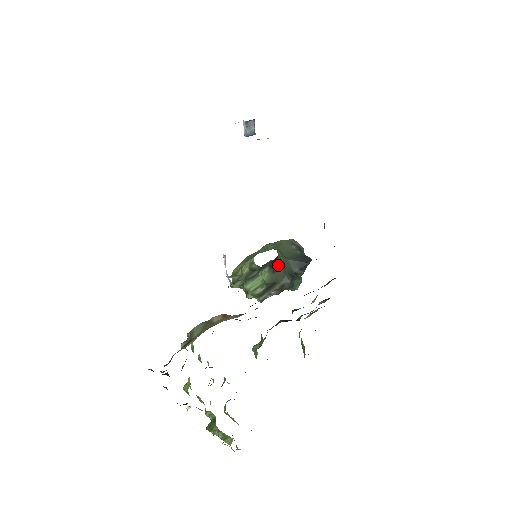
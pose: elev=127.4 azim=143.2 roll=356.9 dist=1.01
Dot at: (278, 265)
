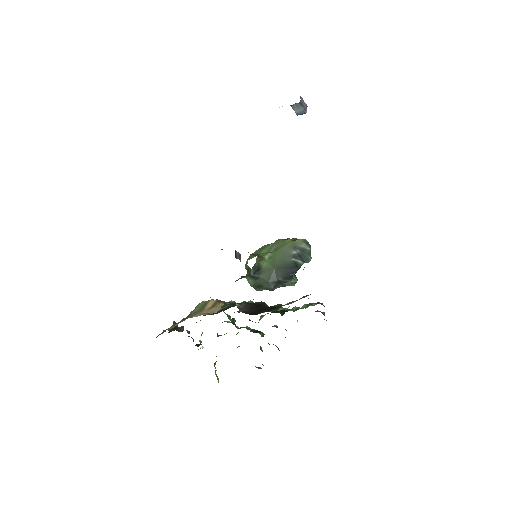
Dot at: (260, 275)
